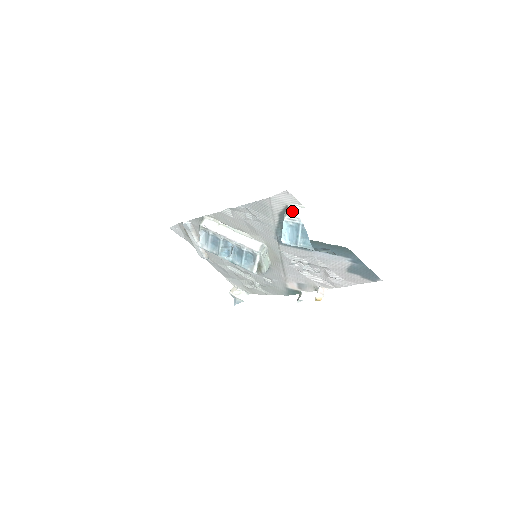
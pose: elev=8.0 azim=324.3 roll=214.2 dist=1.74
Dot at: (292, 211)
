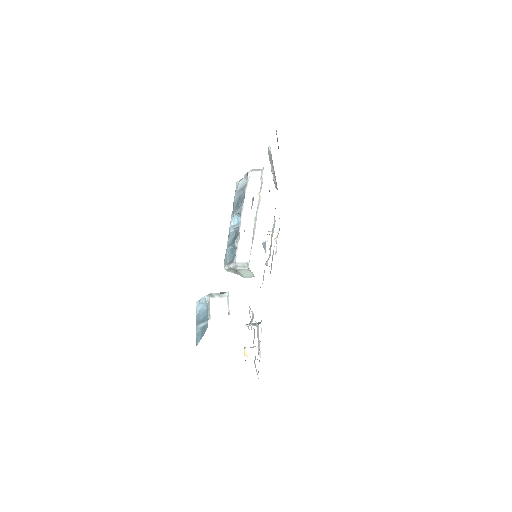
Dot at: (218, 302)
